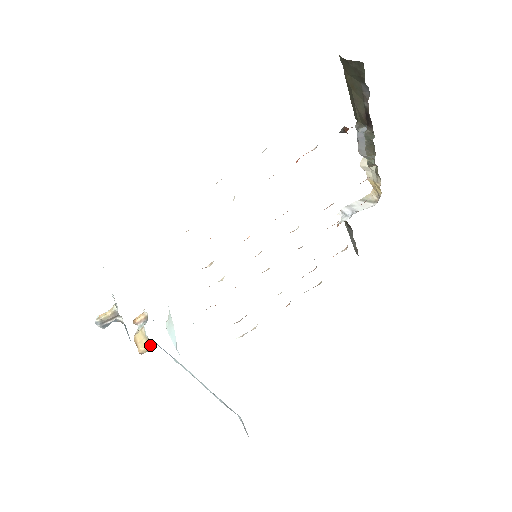
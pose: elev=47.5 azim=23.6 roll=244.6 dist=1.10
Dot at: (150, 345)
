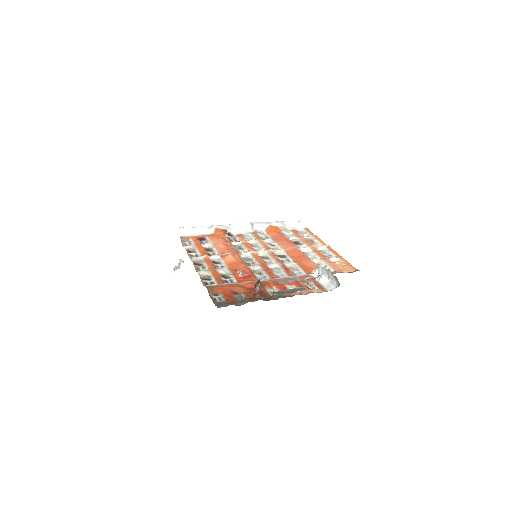
Dot at: occluded
